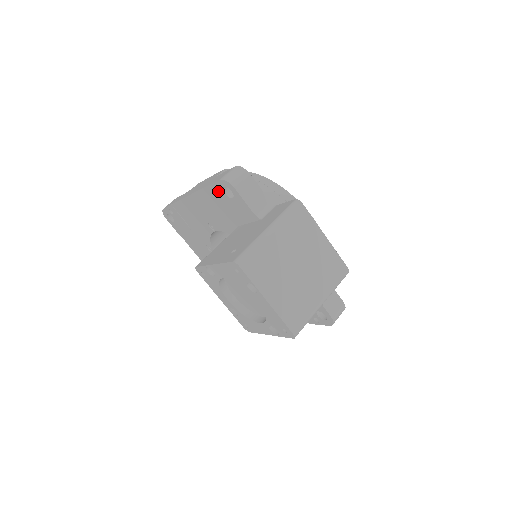
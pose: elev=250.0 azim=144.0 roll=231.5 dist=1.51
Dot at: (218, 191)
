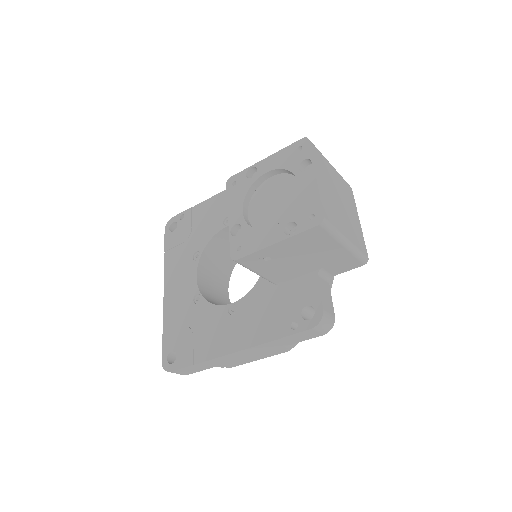
Dot at: occluded
